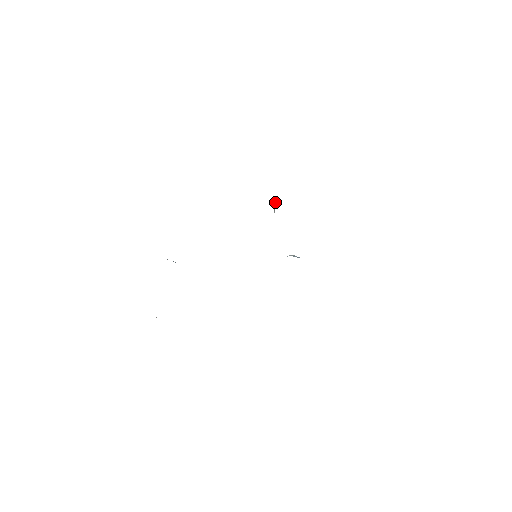
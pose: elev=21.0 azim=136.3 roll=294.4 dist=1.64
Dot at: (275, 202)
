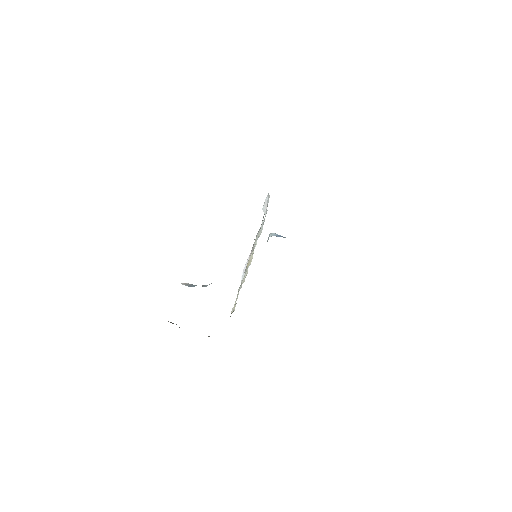
Dot at: (266, 201)
